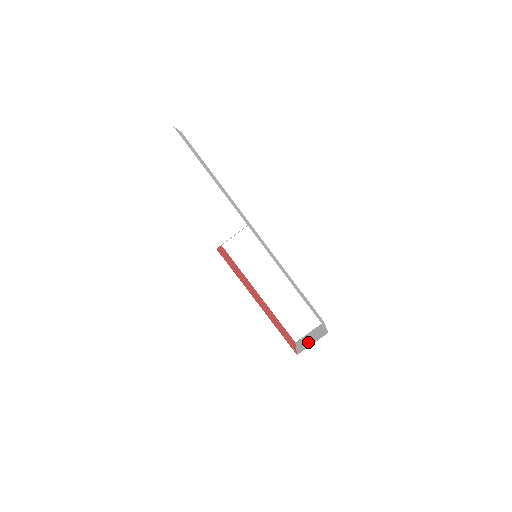
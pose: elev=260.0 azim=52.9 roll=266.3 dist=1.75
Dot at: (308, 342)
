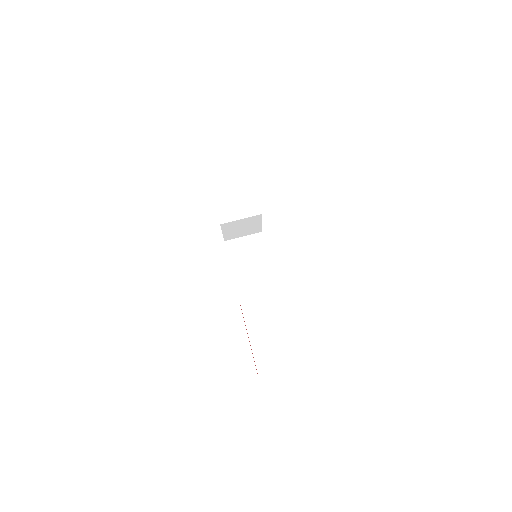
Dot at: occluded
